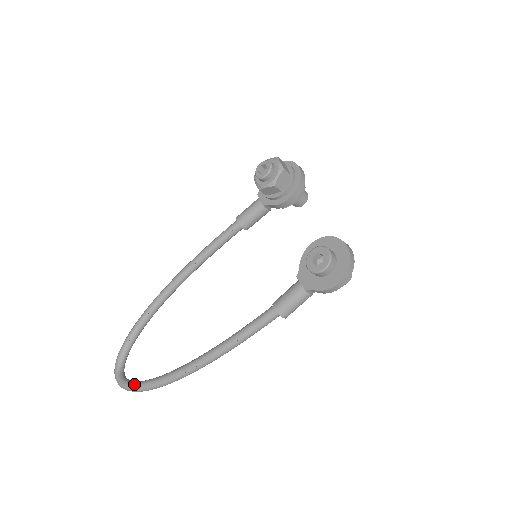
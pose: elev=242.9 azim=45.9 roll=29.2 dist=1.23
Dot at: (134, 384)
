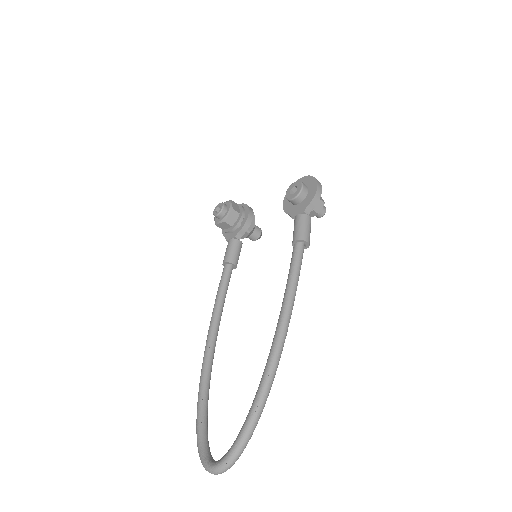
Dot at: (237, 438)
